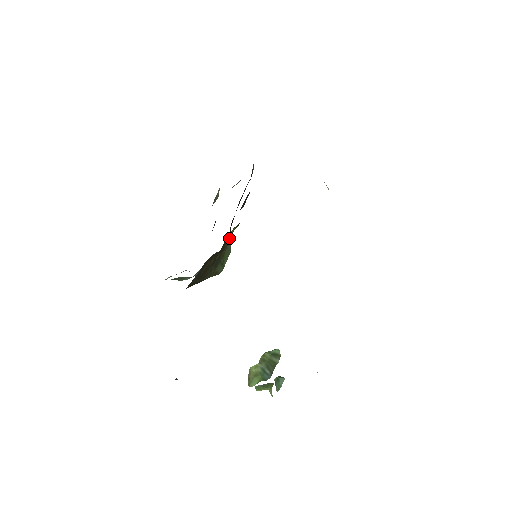
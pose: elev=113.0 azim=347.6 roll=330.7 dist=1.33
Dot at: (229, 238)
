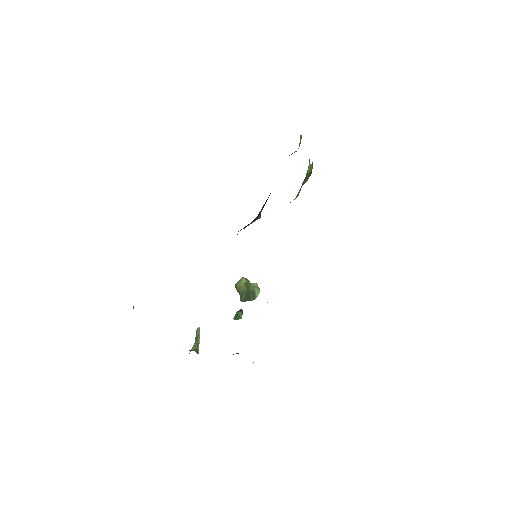
Dot at: occluded
